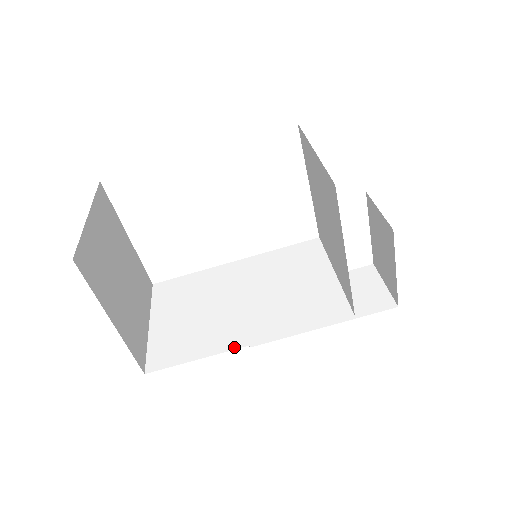
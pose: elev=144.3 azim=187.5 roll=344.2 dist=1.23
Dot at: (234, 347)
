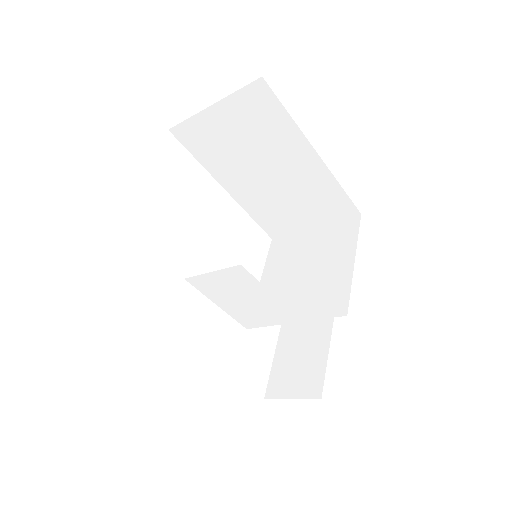
Dot at: occluded
